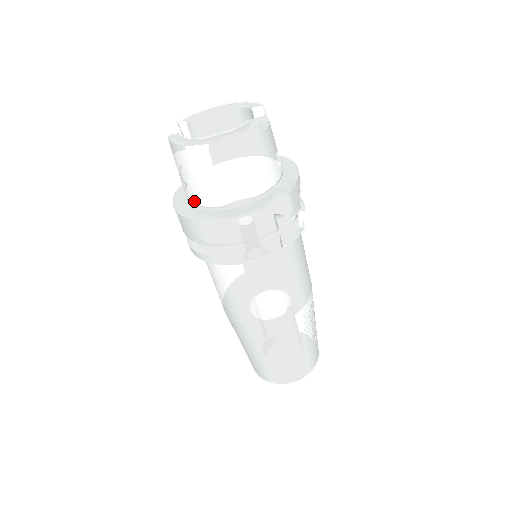
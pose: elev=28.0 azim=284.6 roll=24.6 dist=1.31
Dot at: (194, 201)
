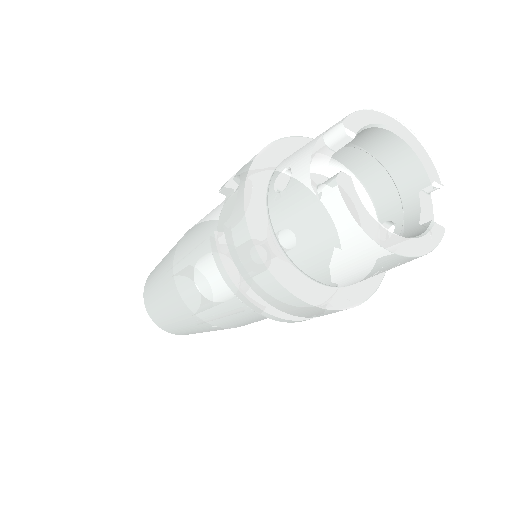
Dot at: (287, 248)
